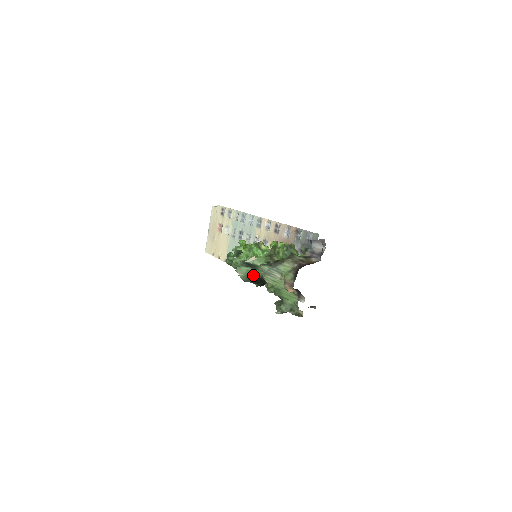
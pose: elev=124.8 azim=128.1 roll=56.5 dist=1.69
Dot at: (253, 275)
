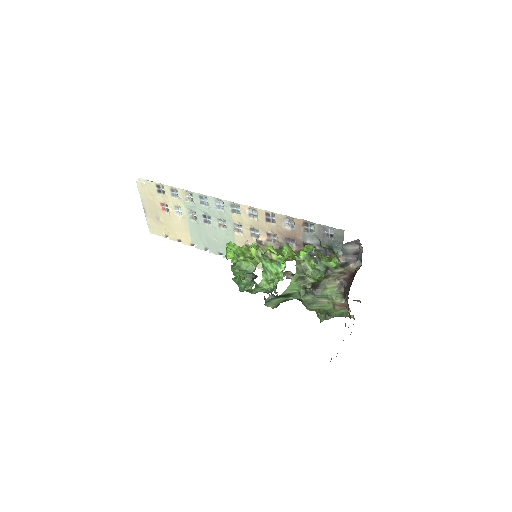
Dot at: (285, 300)
